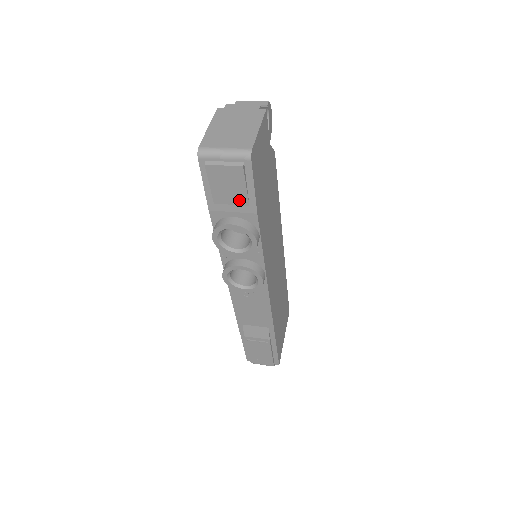
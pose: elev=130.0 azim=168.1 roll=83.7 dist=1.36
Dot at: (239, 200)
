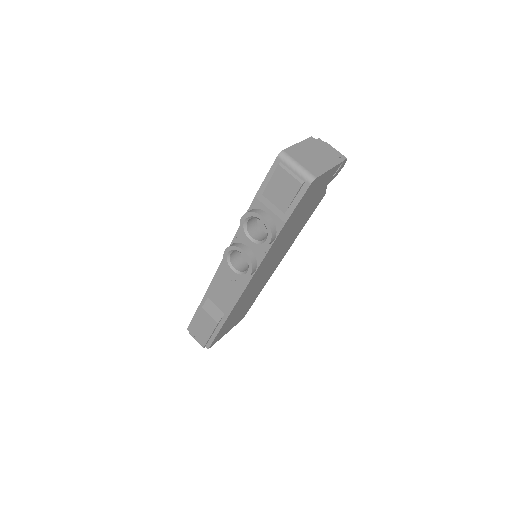
Dot at: (281, 205)
